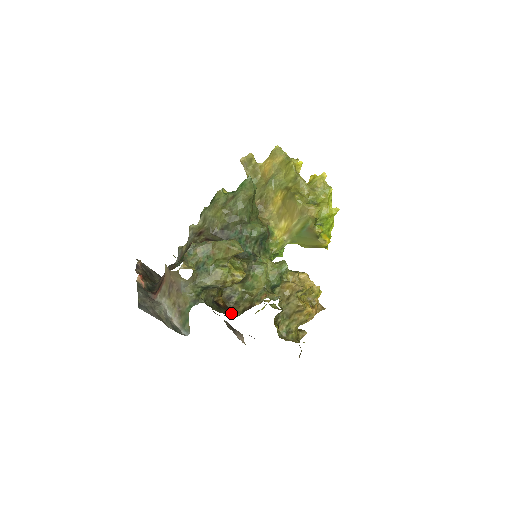
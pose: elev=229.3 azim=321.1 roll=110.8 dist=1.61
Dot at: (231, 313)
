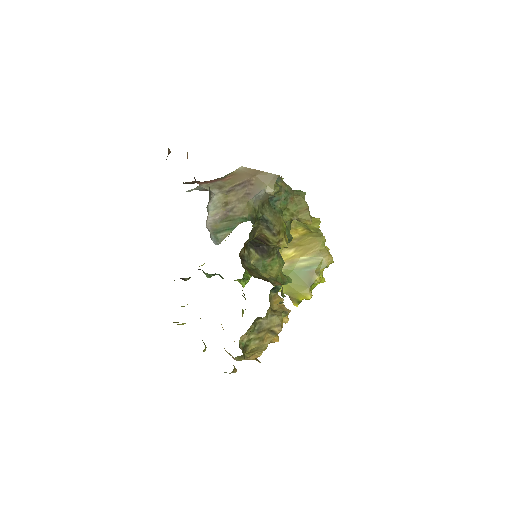
Dot at: occluded
